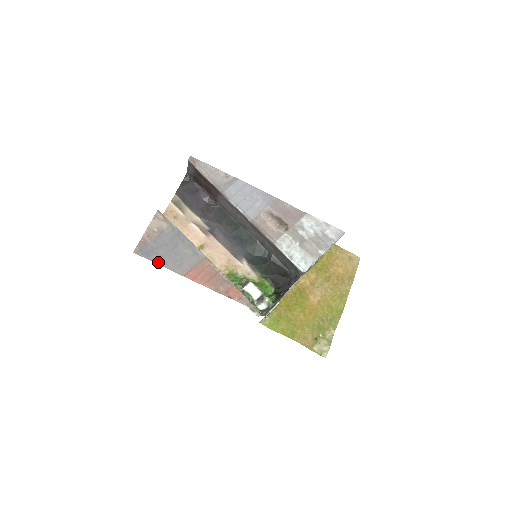
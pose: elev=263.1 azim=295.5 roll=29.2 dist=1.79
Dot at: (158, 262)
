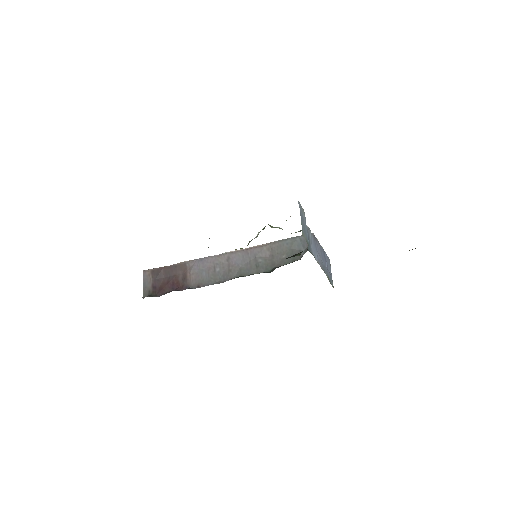
Dot at: occluded
